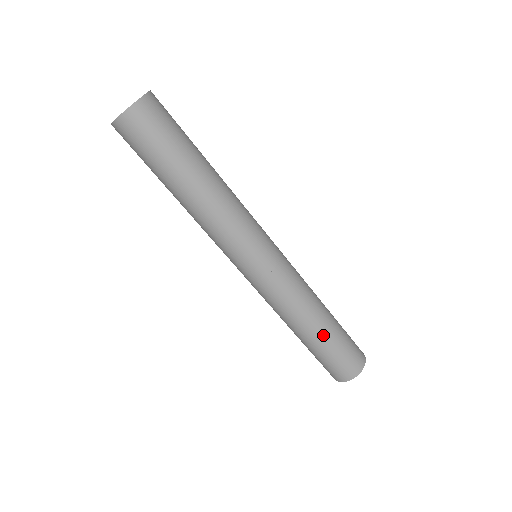
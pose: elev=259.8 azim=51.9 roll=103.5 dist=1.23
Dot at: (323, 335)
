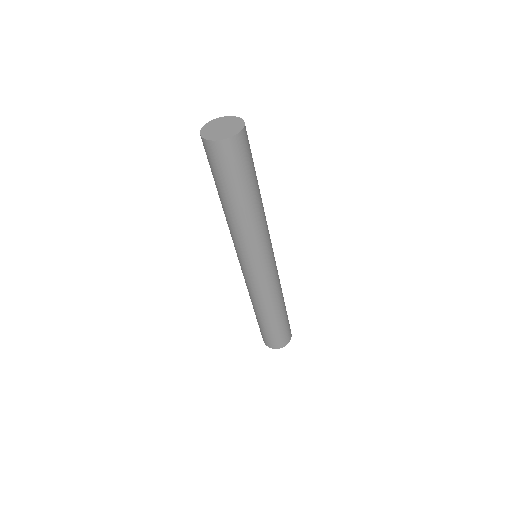
Dot at: (273, 321)
